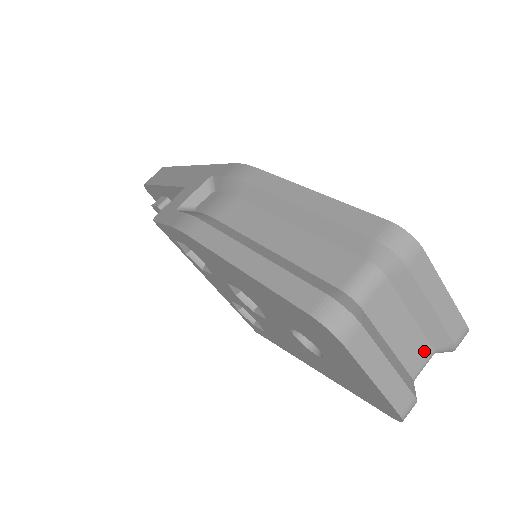
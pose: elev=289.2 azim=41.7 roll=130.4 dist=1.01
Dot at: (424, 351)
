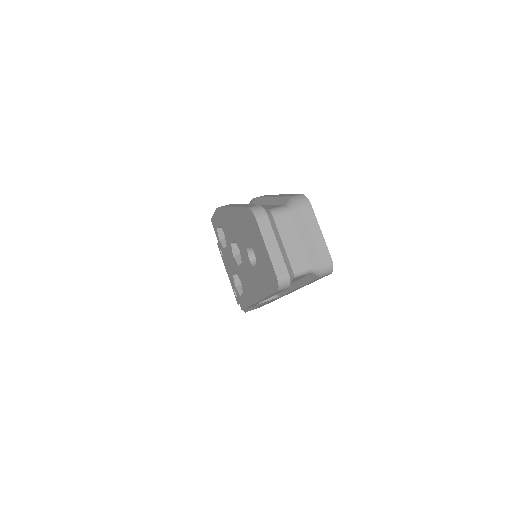
Dot at: (304, 262)
